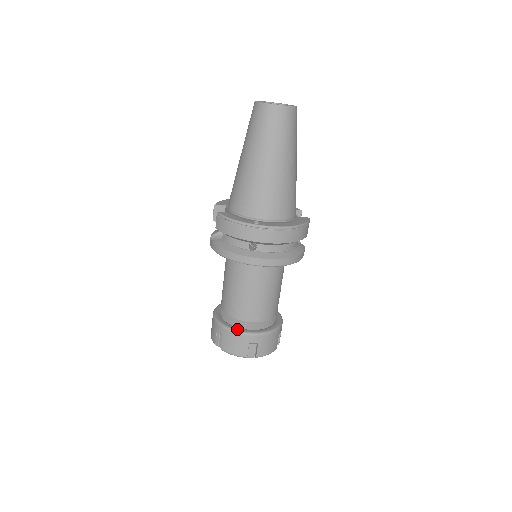
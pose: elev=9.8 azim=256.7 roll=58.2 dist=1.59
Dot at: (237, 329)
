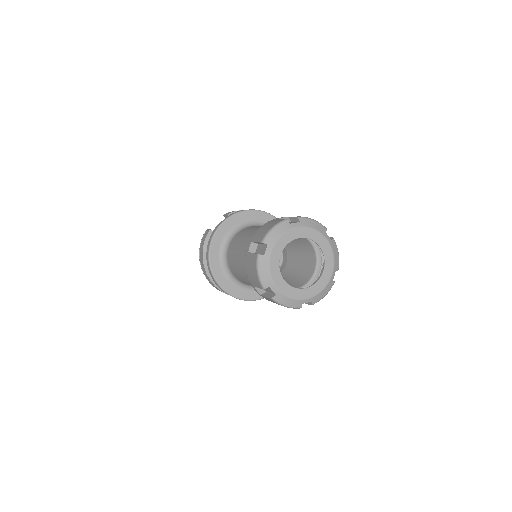
Dot at: occluded
